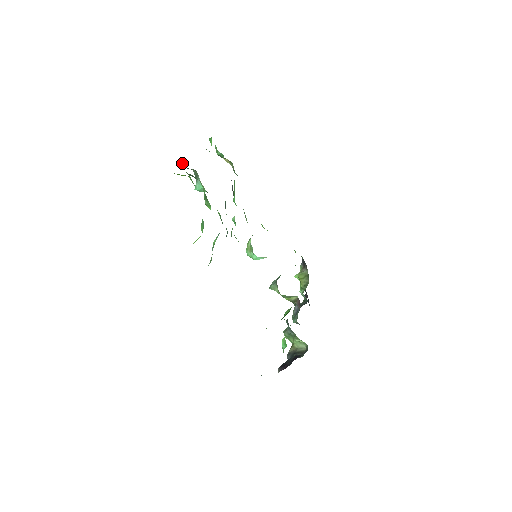
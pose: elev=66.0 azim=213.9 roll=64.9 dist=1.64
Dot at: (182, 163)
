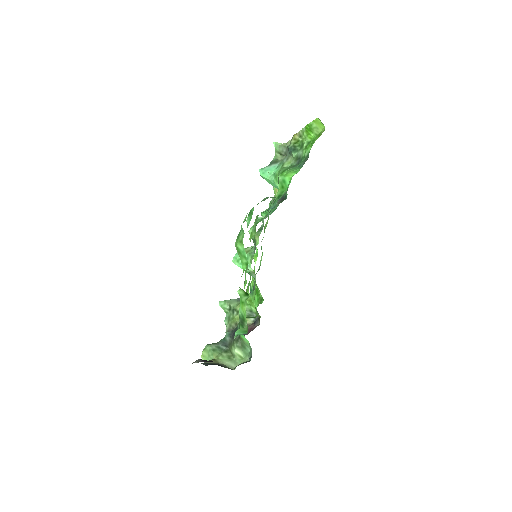
Dot at: (278, 143)
